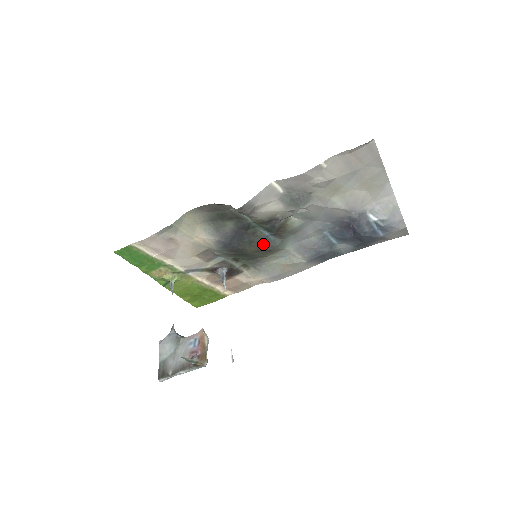
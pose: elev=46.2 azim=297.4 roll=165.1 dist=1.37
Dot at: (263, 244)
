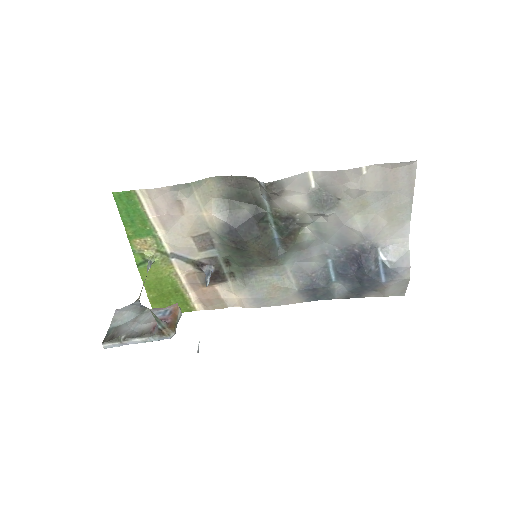
Dot at: (268, 246)
